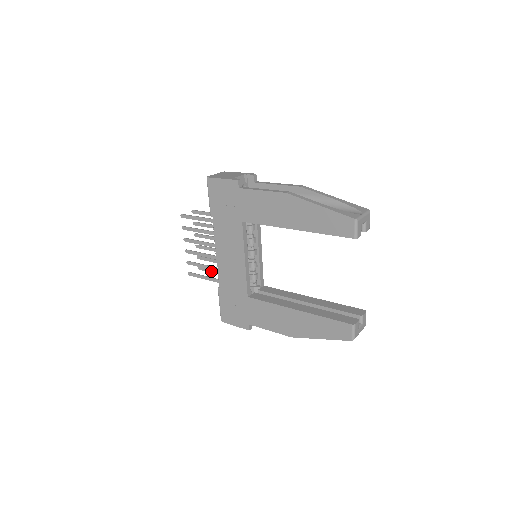
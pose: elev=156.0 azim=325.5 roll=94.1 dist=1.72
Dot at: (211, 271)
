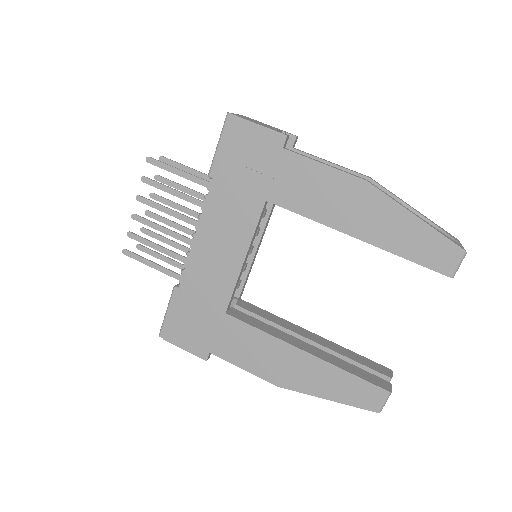
Dot at: (159, 256)
